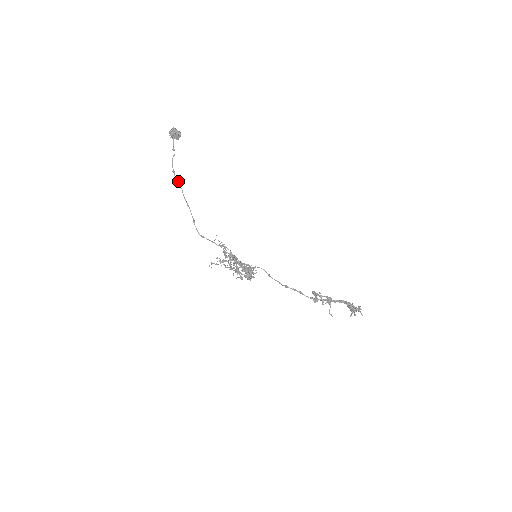
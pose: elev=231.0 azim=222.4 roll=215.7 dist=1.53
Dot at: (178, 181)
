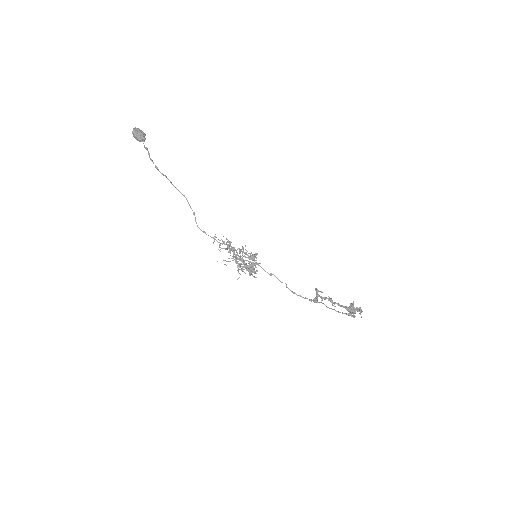
Dot at: (165, 176)
